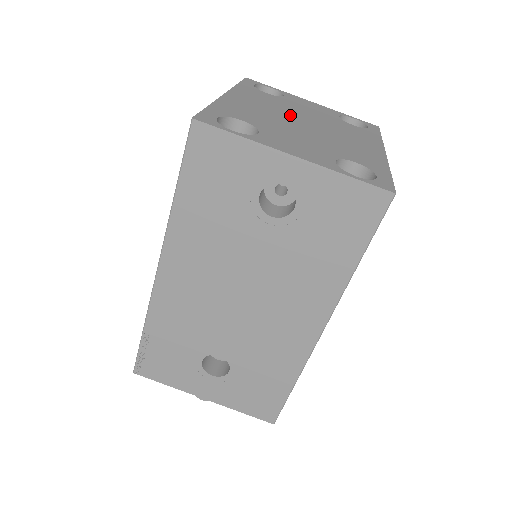
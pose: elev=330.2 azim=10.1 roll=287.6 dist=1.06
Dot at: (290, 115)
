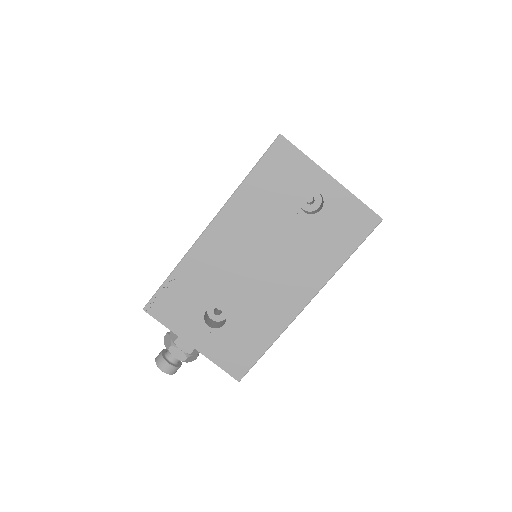
Dot at: occluded
